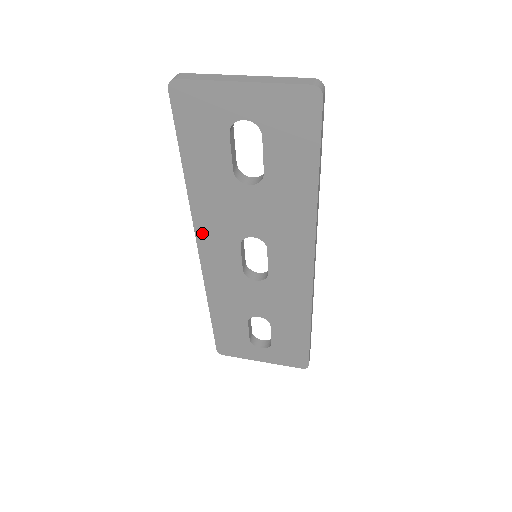
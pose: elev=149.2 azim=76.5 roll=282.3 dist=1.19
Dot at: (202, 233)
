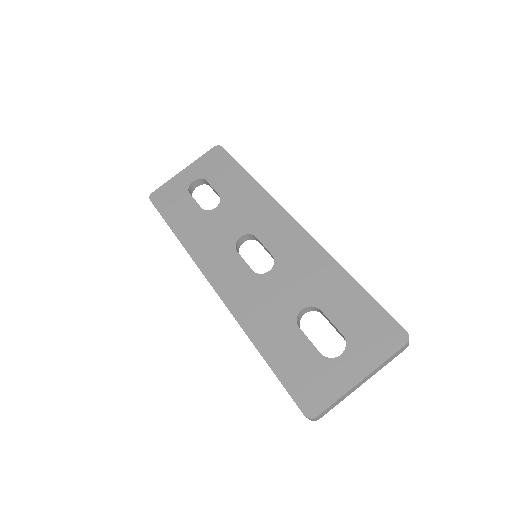
Dot at: occluded
